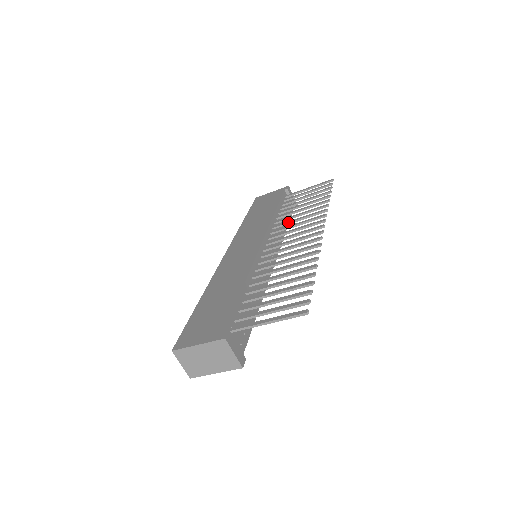
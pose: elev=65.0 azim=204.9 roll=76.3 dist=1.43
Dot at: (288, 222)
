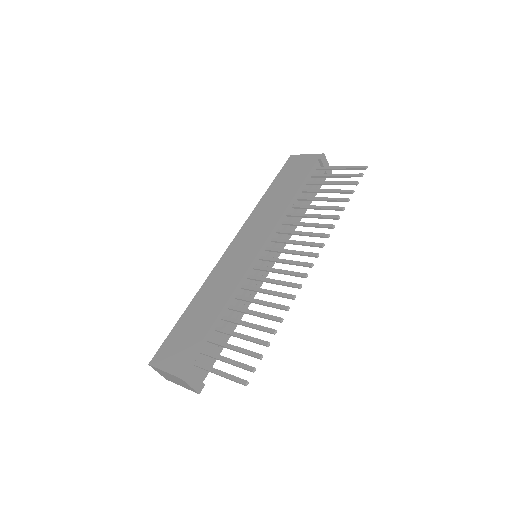
Dot at: (296, 224)
